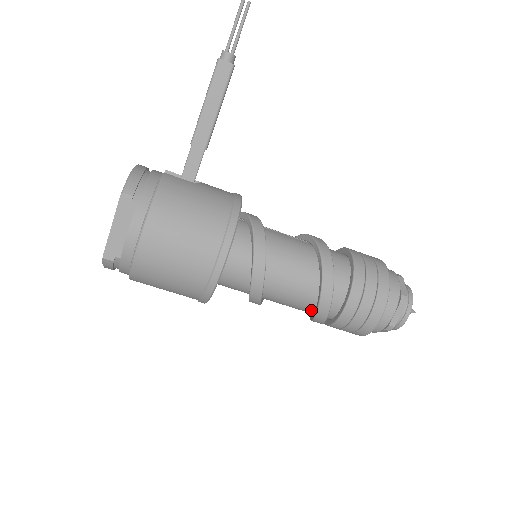
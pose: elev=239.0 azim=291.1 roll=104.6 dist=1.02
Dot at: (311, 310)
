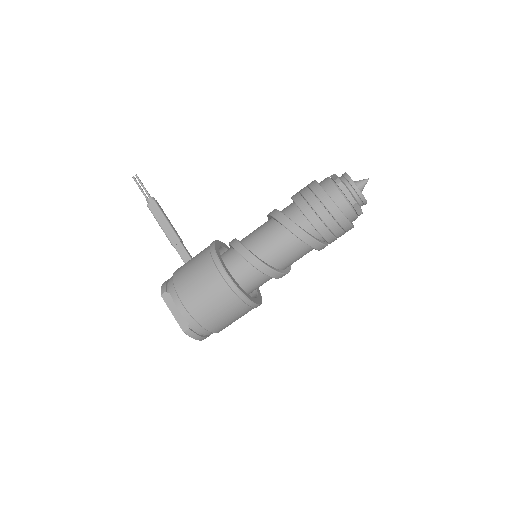
Dot at: (304, 244)
